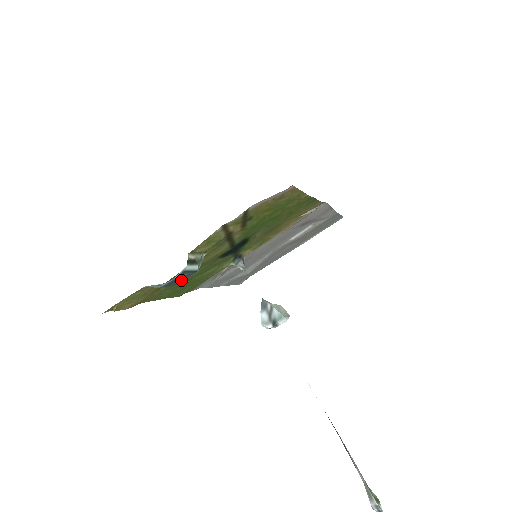
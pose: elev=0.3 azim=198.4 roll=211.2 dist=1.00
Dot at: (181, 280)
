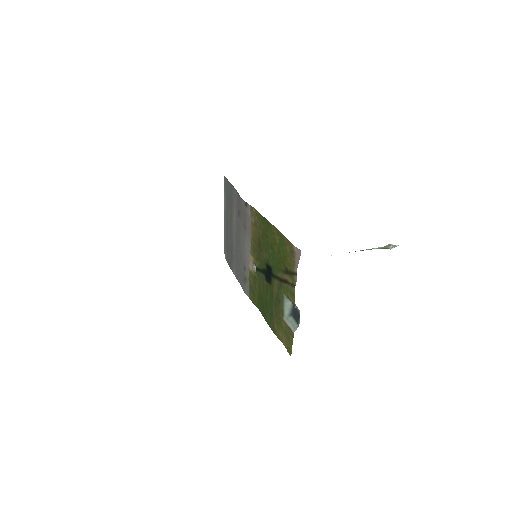
Dot at: (294, 313)
